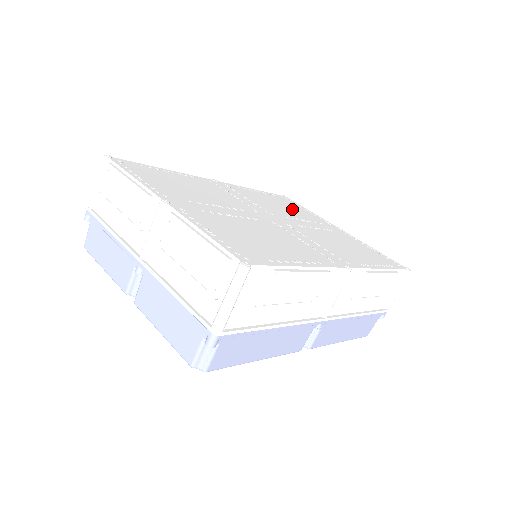
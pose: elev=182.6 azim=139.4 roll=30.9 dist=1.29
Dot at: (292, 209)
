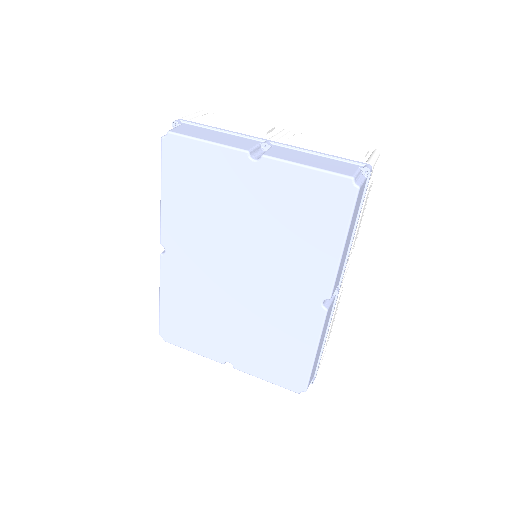
Dot at: occluded
